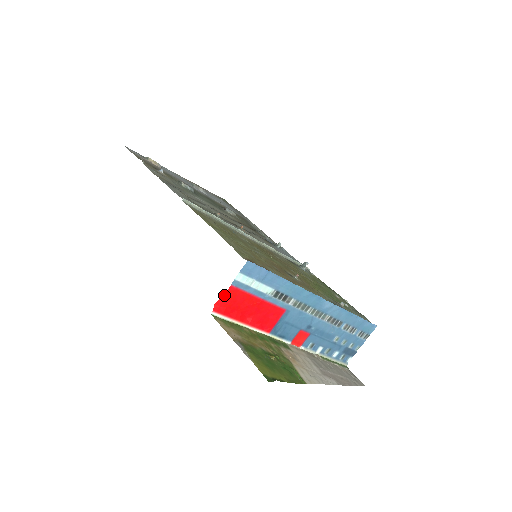
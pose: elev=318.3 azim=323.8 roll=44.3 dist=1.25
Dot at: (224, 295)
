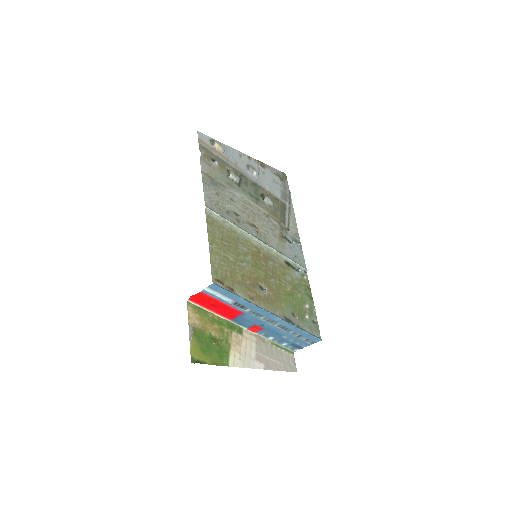
Dot at: (196, 294)
